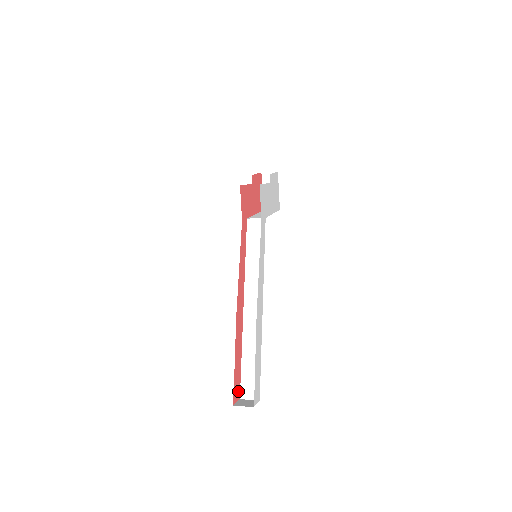
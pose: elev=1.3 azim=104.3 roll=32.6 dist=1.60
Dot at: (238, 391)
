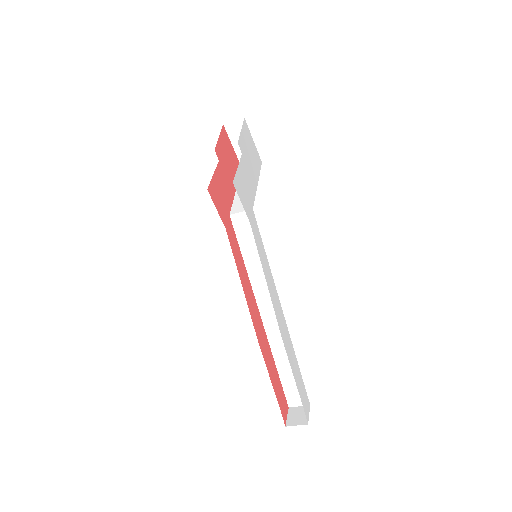
Dot at: (285, 404)
